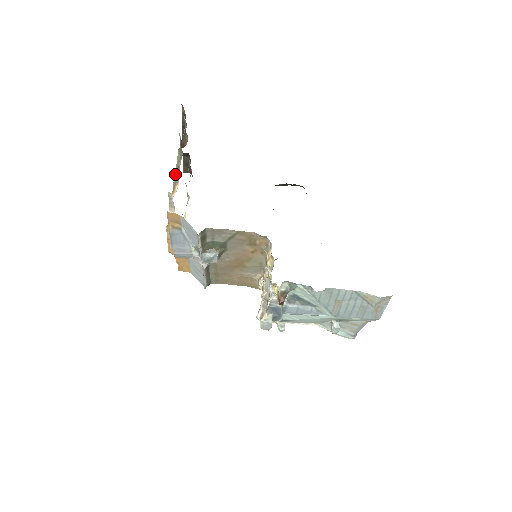
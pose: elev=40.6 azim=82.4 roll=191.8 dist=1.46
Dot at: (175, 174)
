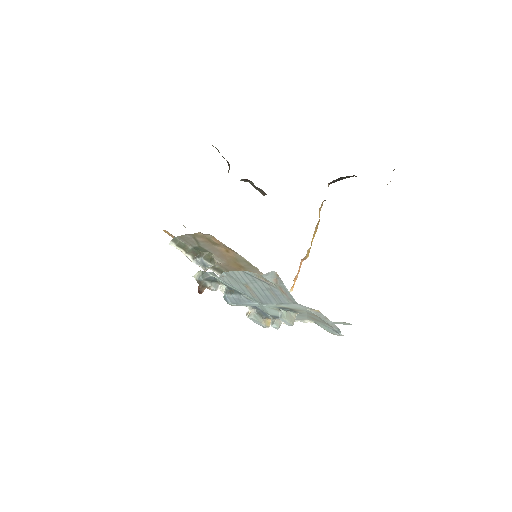
Dot at: occluded
